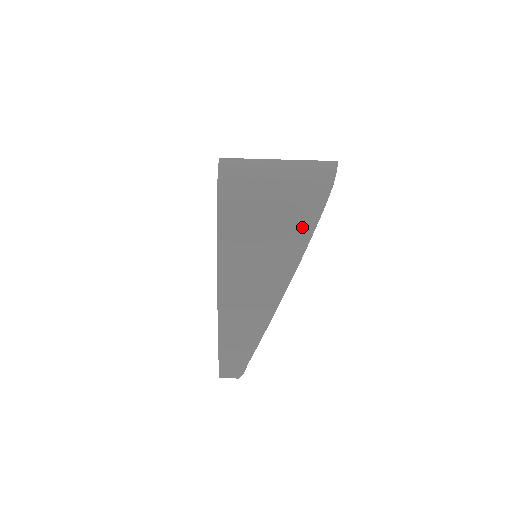
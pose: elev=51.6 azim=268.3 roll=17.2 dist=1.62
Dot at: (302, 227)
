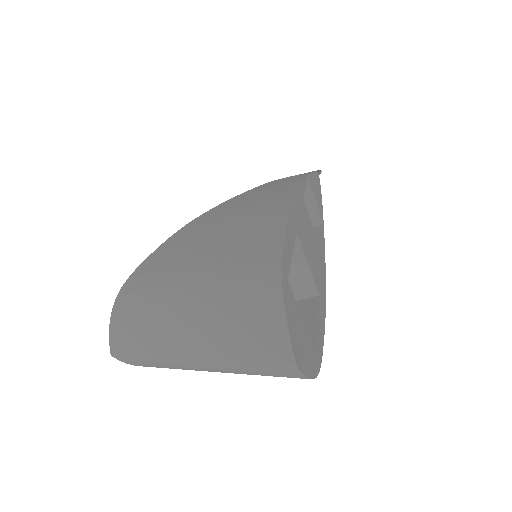
Dot at: occluded
